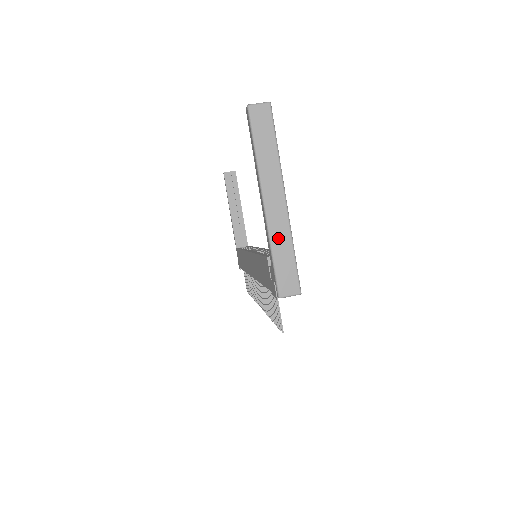
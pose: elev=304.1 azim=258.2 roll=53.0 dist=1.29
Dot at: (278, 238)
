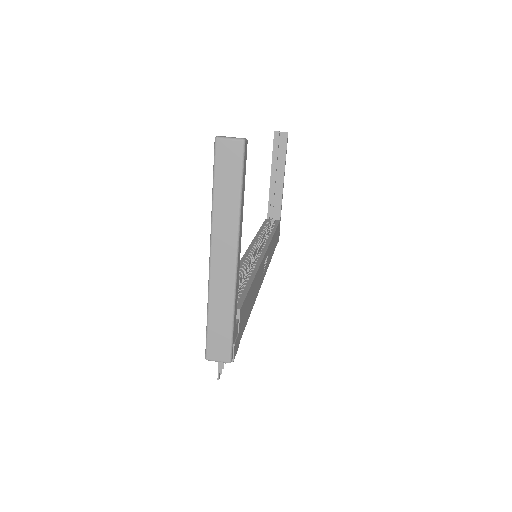
Dot at: (218, 299)
